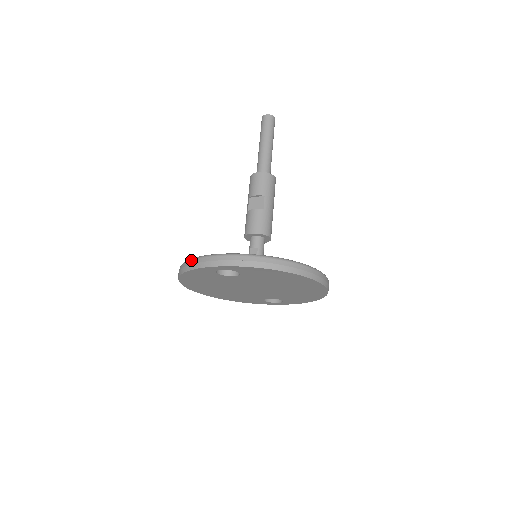
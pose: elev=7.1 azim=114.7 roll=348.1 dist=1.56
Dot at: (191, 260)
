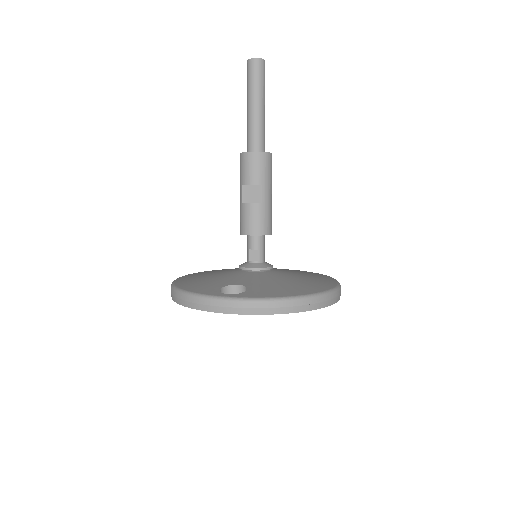
Dot at: (189, 296)
